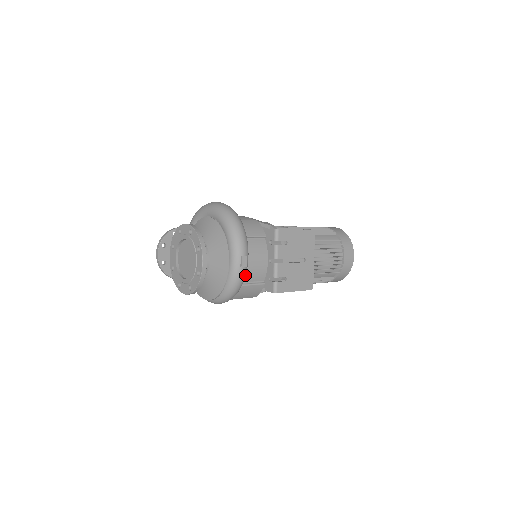
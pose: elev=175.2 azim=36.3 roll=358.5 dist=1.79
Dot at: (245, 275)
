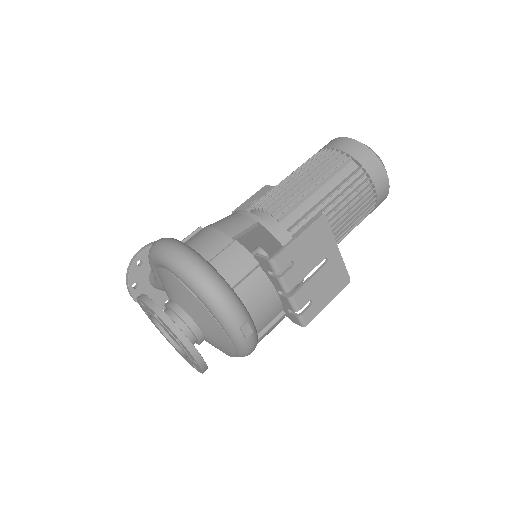
Dot at: (256, 334)
